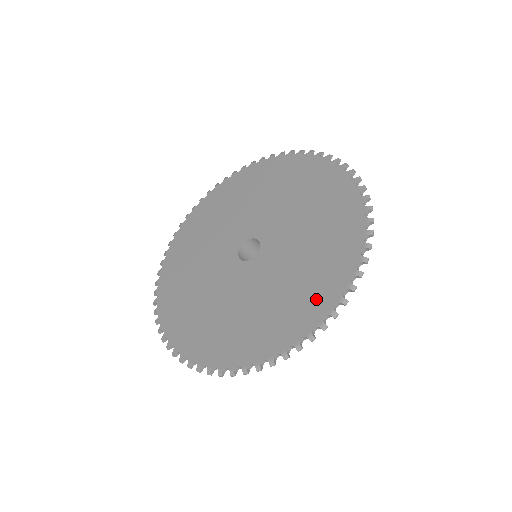
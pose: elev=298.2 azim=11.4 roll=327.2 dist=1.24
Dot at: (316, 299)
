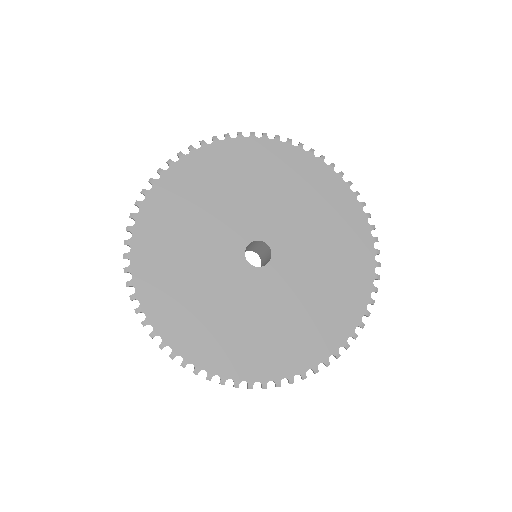
Dot at: (316, 343)
